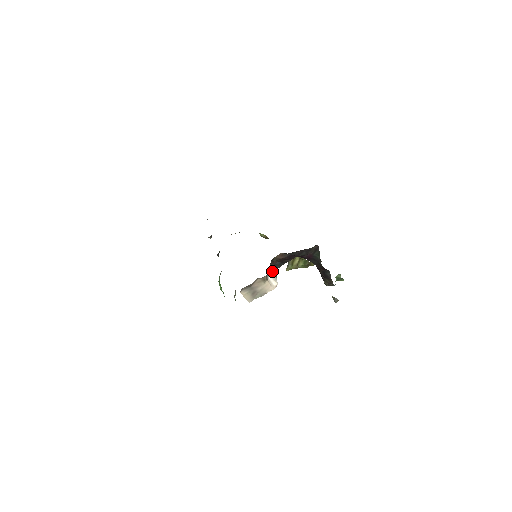
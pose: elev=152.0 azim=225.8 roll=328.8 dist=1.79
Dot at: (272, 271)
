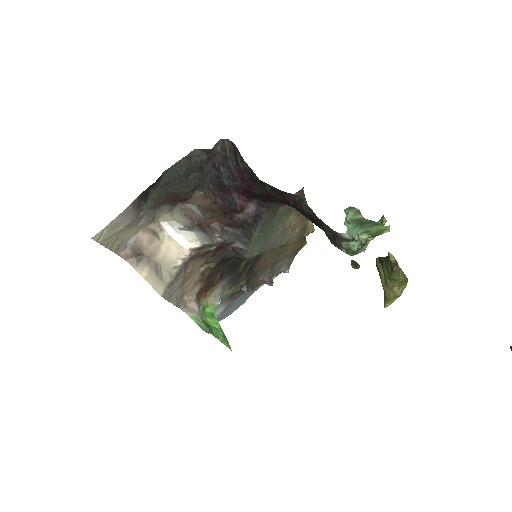
Dot at: (189, 227)
